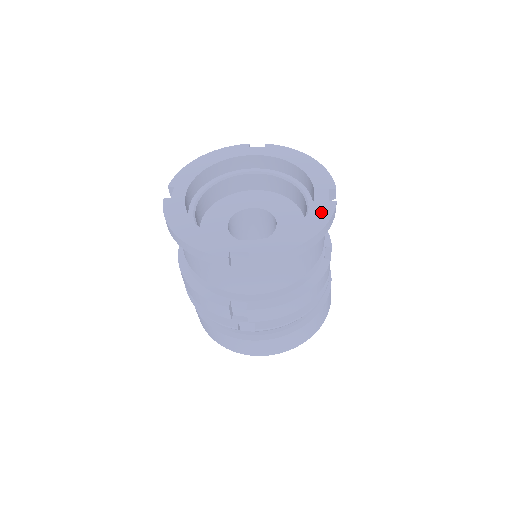
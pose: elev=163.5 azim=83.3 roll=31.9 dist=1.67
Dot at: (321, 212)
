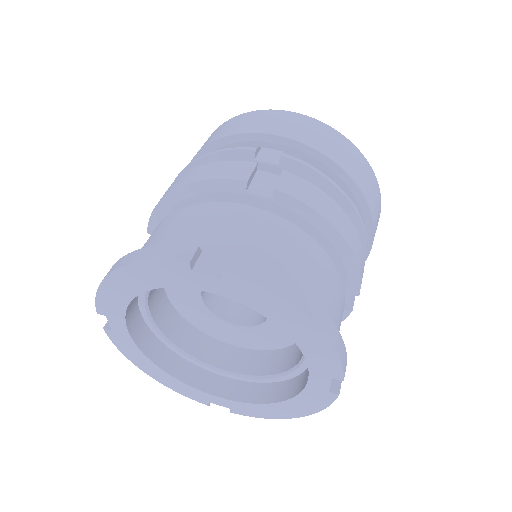
Dot at: (314, 400)
